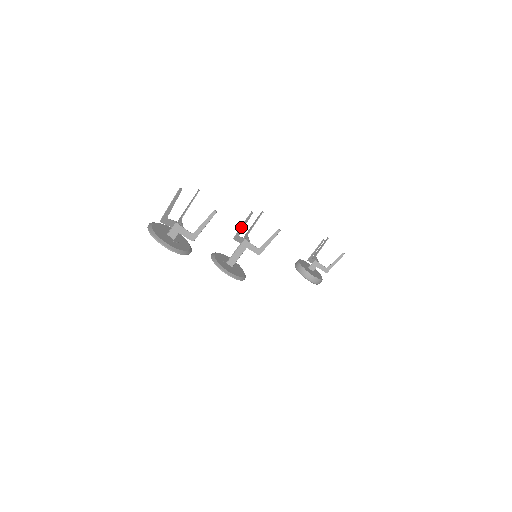
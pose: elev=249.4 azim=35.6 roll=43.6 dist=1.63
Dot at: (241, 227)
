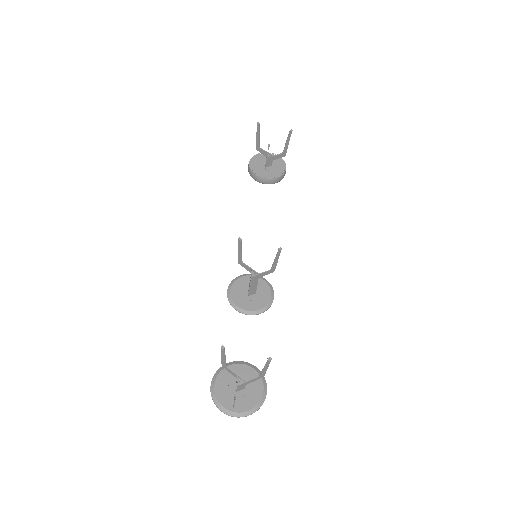
Dot at: occluded
